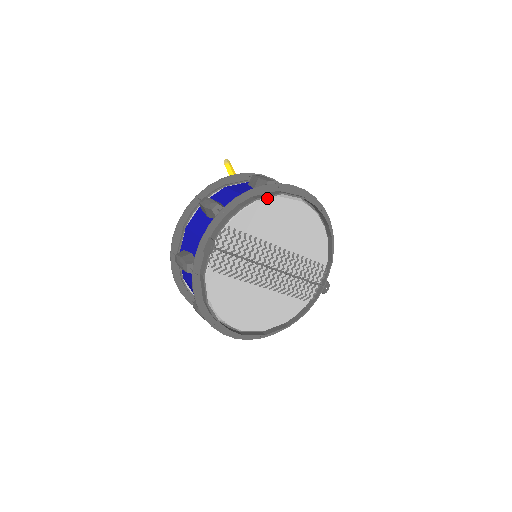
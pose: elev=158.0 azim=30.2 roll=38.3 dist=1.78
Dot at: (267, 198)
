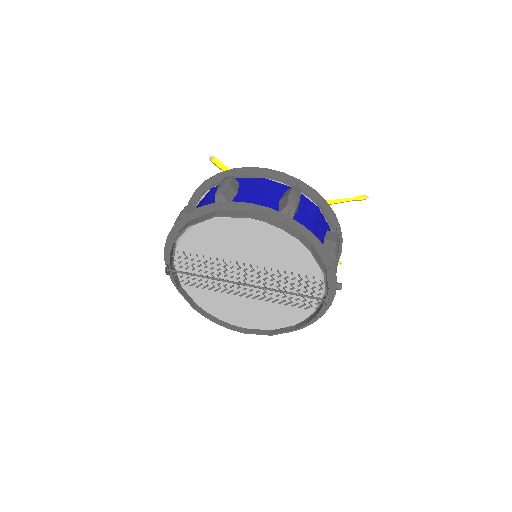
Dot at: (204, 221)
